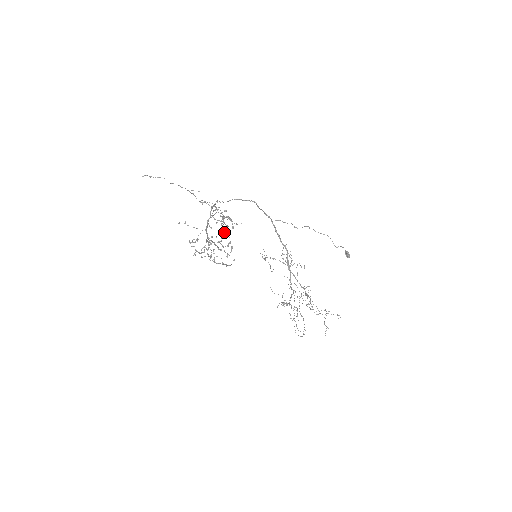
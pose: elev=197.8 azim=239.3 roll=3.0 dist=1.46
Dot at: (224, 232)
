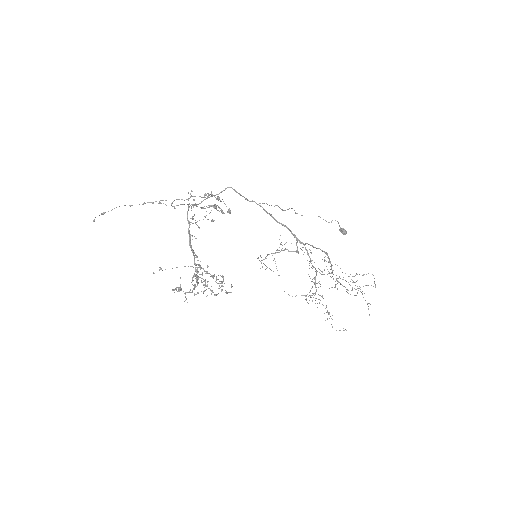
Dot at: occluded
